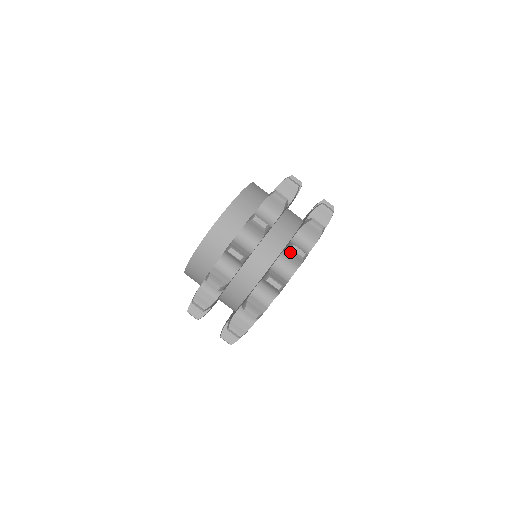
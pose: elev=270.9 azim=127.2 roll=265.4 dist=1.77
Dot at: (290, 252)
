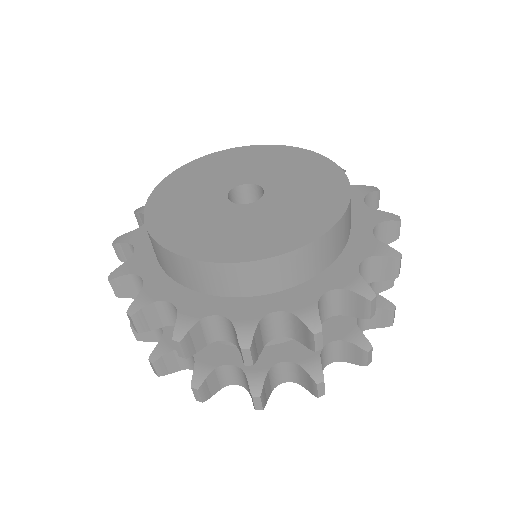
Dot at: (385, 313)
